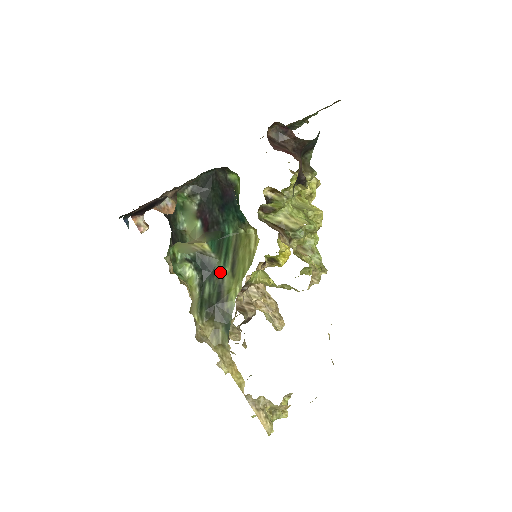
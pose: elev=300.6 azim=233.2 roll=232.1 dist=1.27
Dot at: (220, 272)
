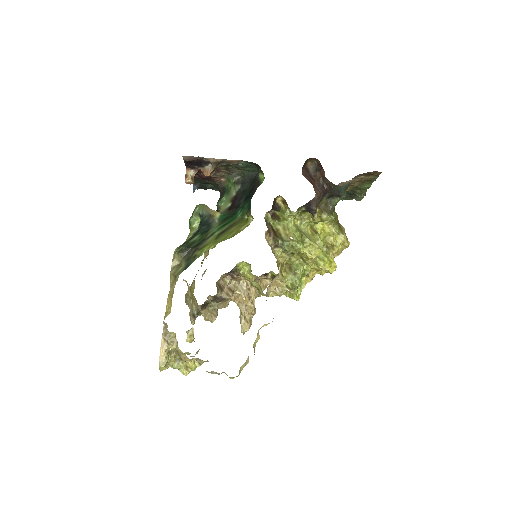
Dot at: (212, 232)
